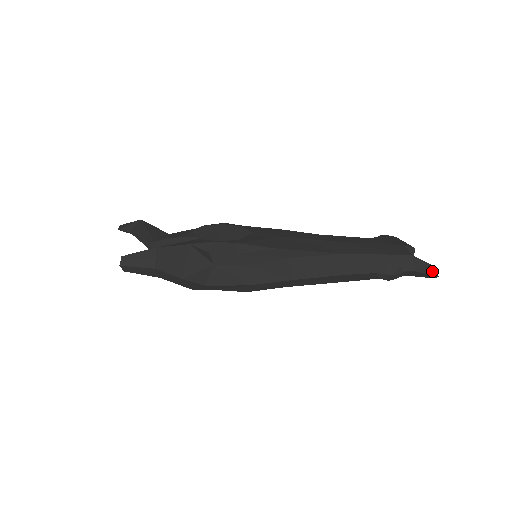
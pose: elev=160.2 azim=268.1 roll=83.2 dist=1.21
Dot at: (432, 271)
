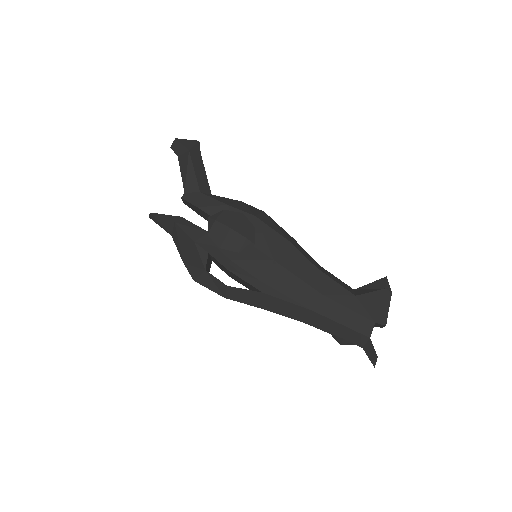
Dot at: (374, 360)
